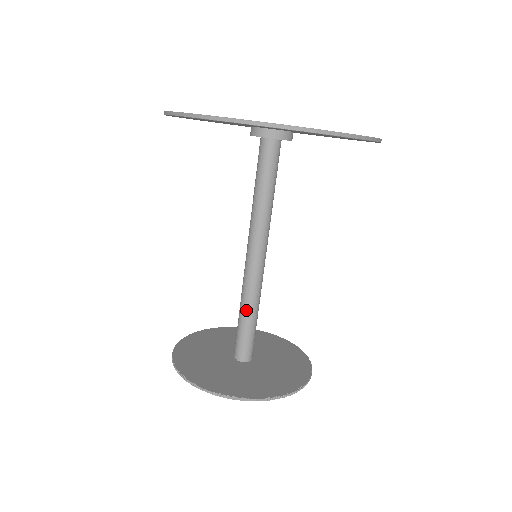
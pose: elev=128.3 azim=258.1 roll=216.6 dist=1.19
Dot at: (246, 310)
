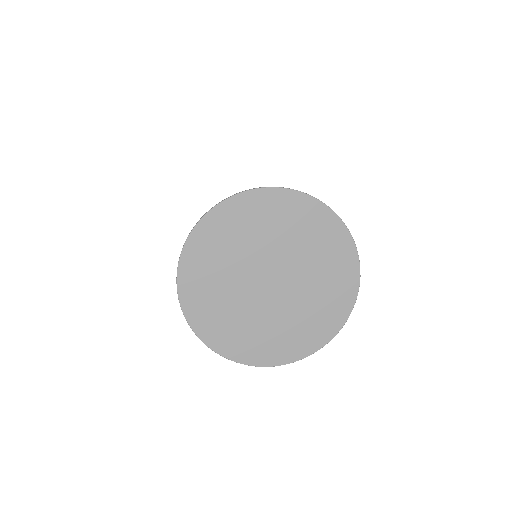
Dot at: occluded
